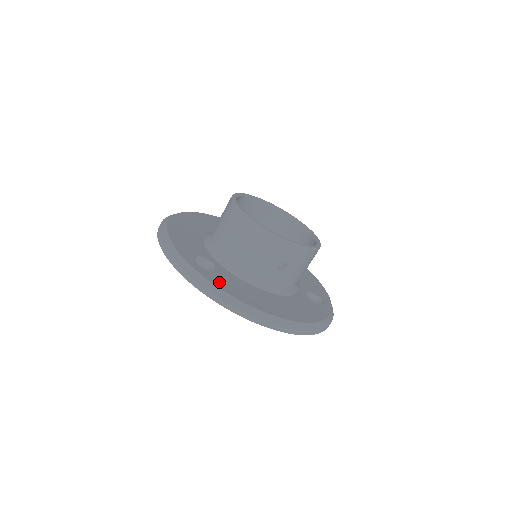
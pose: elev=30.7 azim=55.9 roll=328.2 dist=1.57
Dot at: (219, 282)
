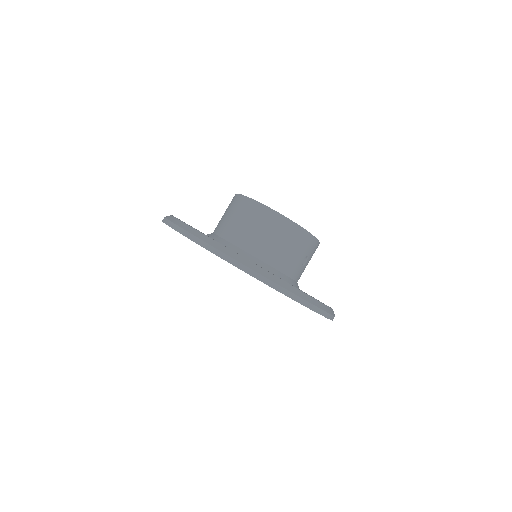
Dot at: occluded
